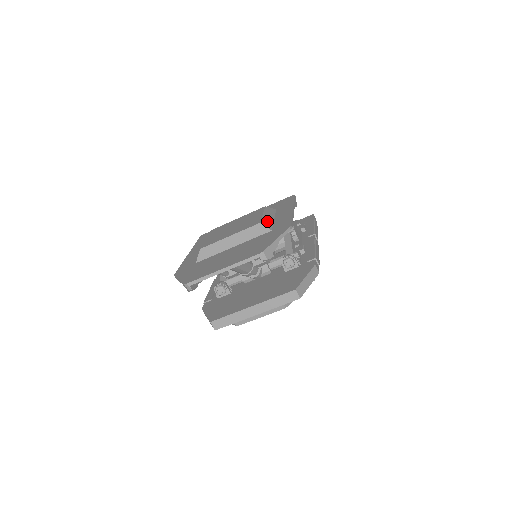
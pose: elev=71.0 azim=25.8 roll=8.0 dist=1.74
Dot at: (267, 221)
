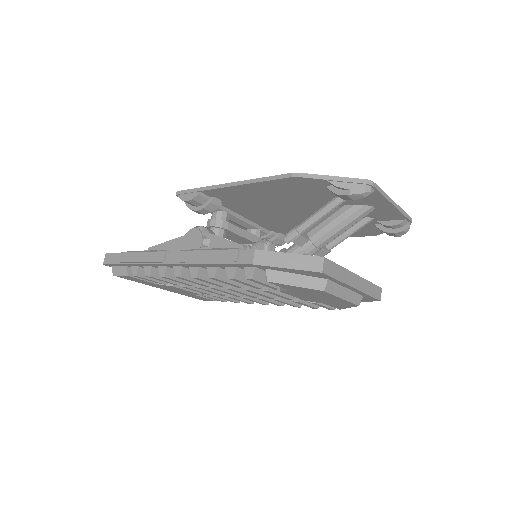
Dot at: occluded
